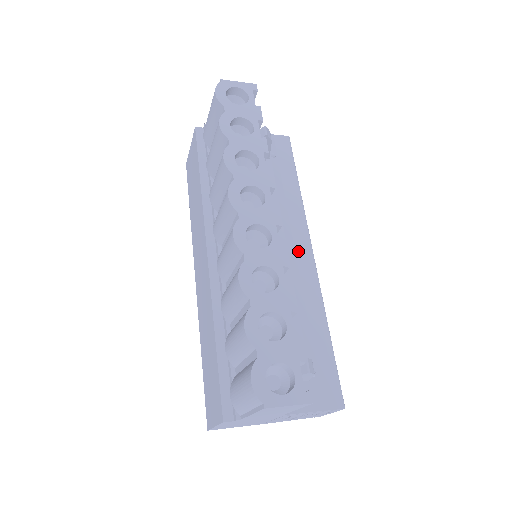
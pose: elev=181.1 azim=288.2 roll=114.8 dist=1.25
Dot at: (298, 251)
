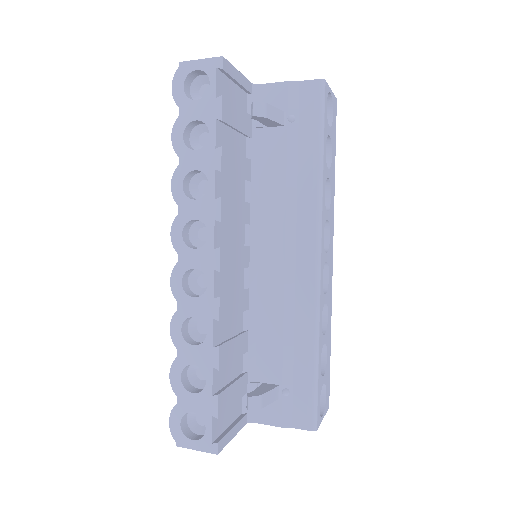
Dot at: (299, 255)
